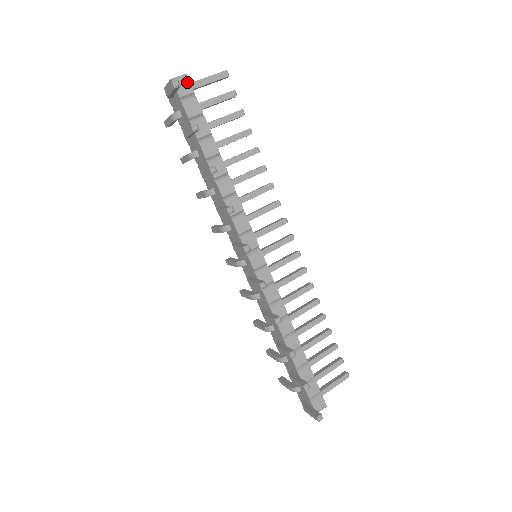
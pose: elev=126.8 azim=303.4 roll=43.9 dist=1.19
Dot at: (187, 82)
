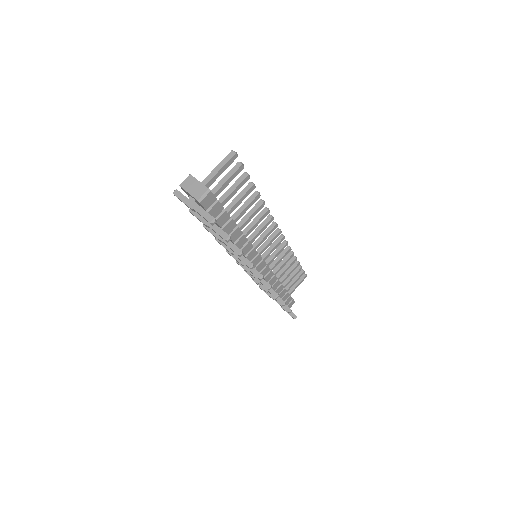
Dot at: (211, 196)
